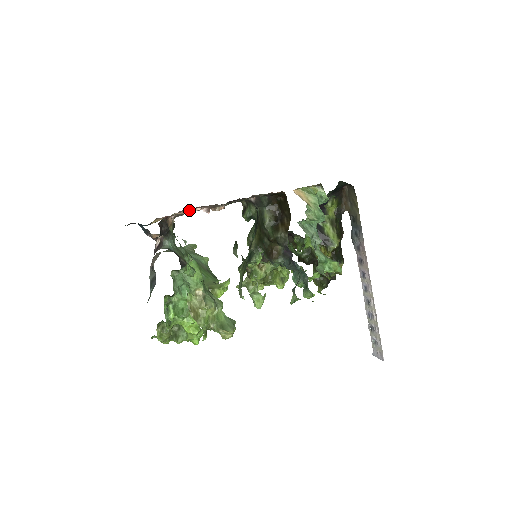
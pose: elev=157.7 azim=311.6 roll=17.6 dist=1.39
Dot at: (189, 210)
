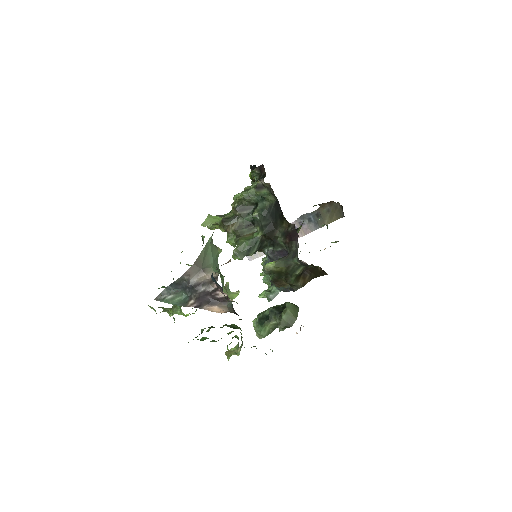
Dot at: occluded
